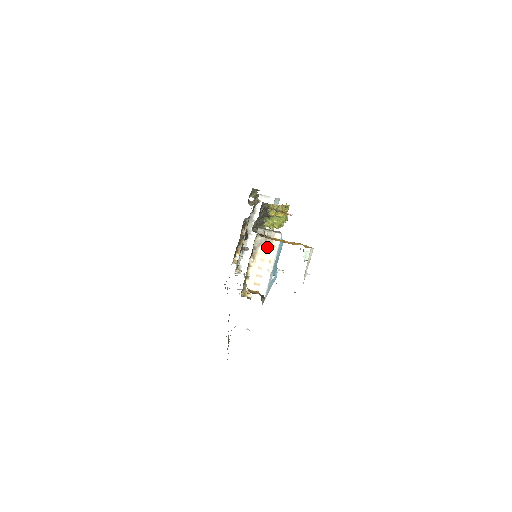
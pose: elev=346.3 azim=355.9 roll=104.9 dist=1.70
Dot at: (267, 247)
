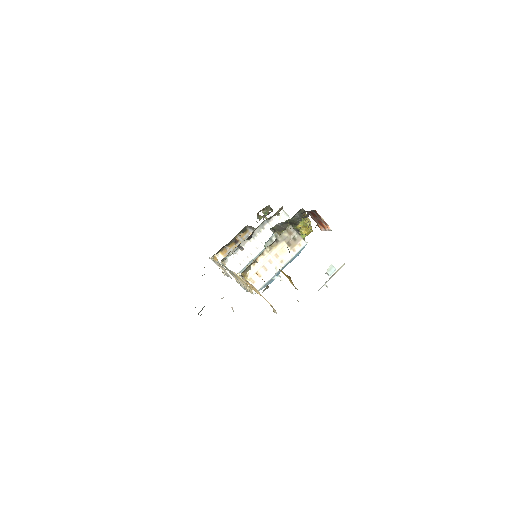
Dot at: (288, 247)
